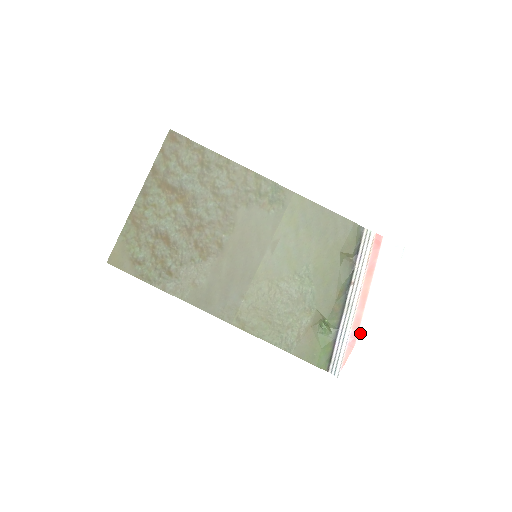
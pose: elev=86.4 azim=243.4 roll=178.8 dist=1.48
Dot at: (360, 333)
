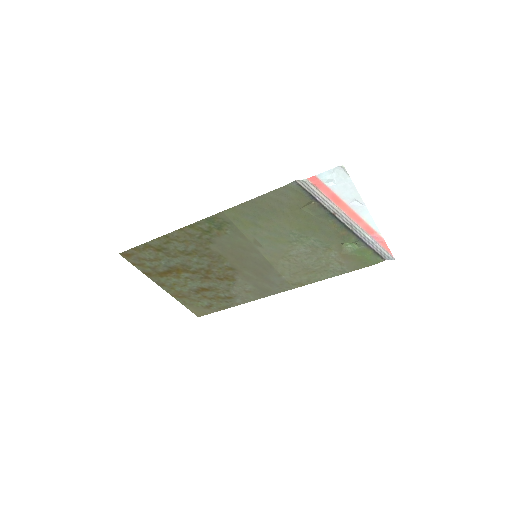
Dot at: (379, 232)
